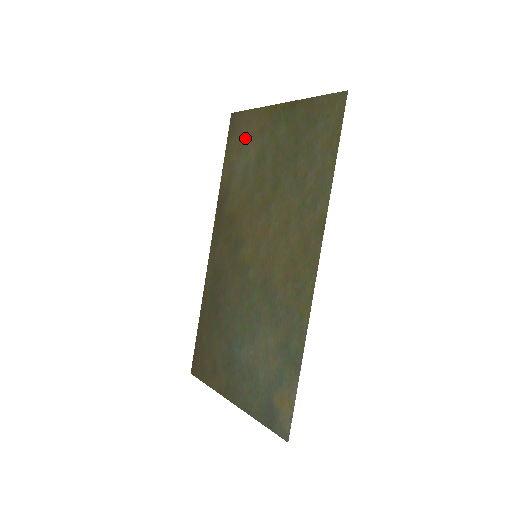
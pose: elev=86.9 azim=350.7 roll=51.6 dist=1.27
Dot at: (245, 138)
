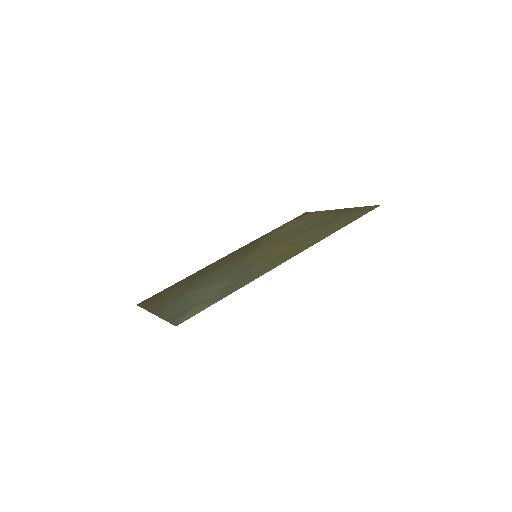
Dot at: (303, 219)
